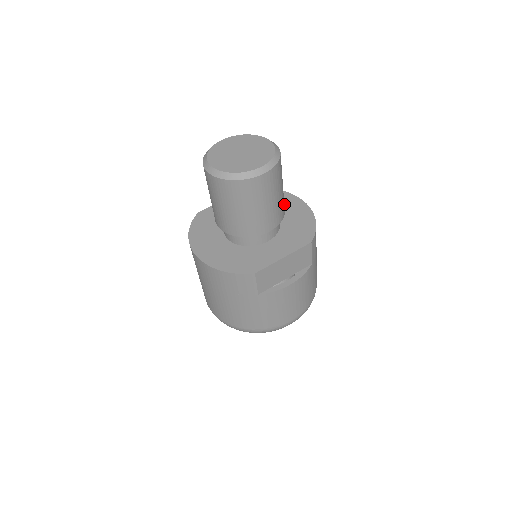
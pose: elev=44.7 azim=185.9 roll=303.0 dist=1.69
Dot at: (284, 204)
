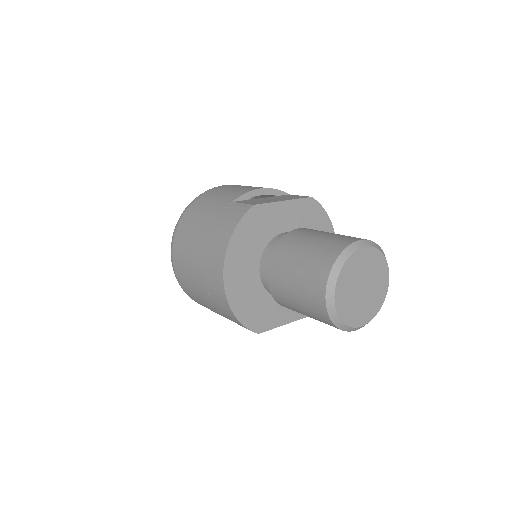
Dot at: occluded
